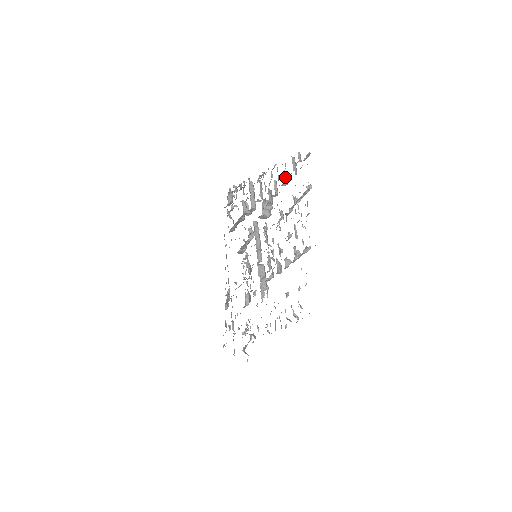
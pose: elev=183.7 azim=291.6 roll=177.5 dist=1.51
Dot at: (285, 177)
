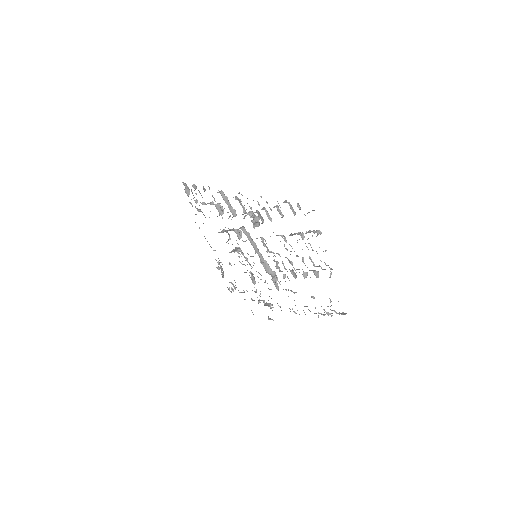
Dot at: (281, 213)
